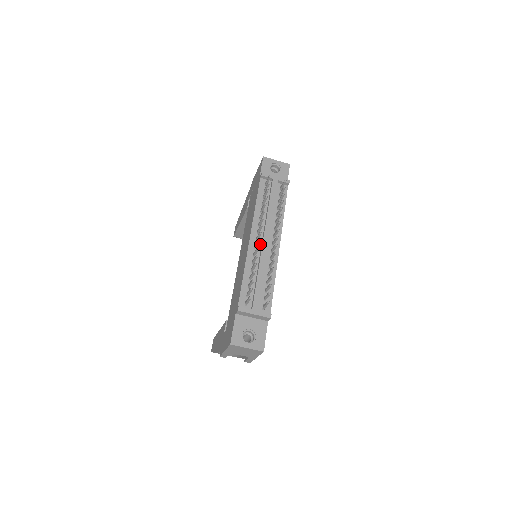
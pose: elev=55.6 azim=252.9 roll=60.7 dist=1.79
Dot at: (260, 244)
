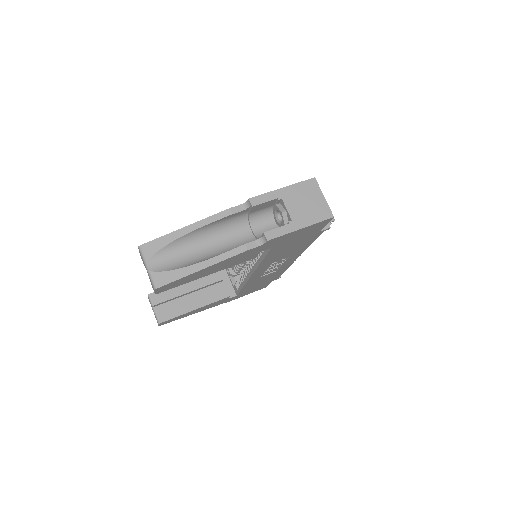
Dot at: occluded
